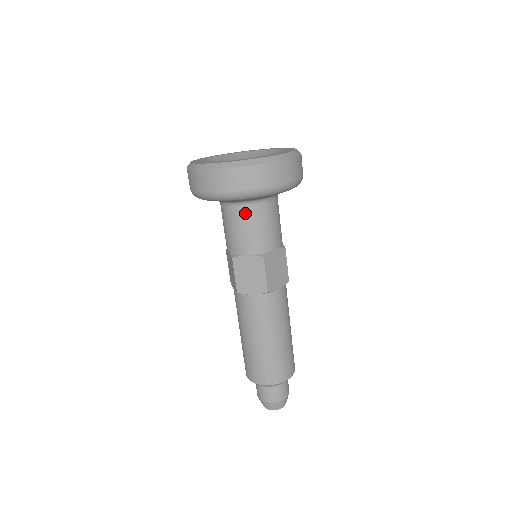
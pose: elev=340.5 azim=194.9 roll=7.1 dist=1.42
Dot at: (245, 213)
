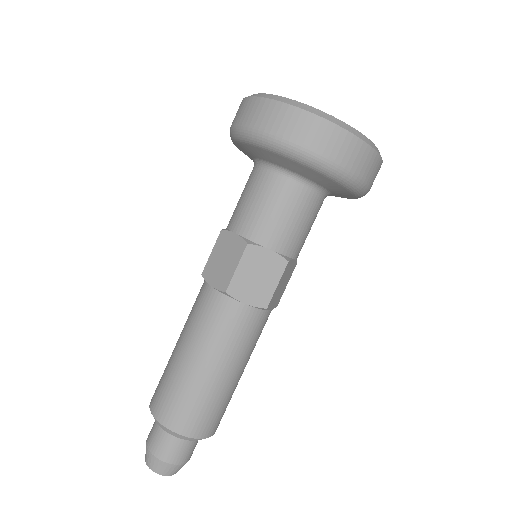
Dot at: (300, 195)
